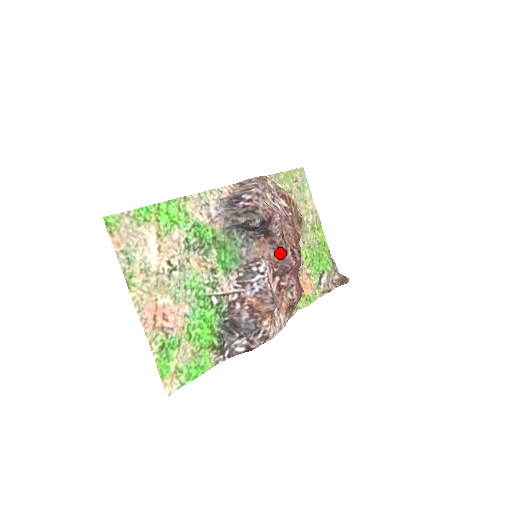
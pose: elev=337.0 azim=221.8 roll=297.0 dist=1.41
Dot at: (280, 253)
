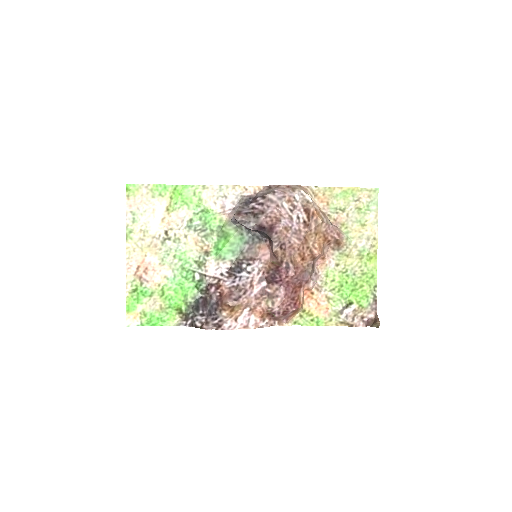
Dot at: (277, 262)
